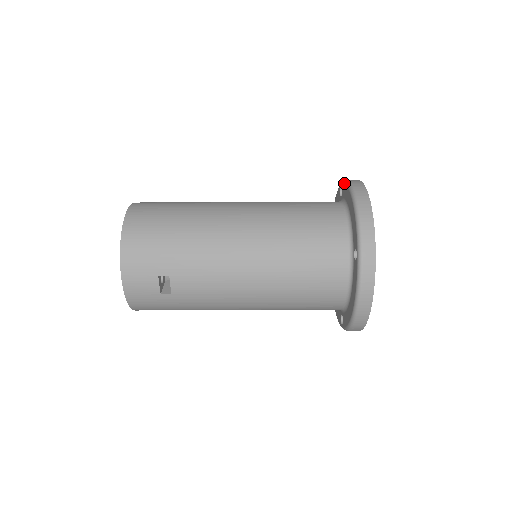
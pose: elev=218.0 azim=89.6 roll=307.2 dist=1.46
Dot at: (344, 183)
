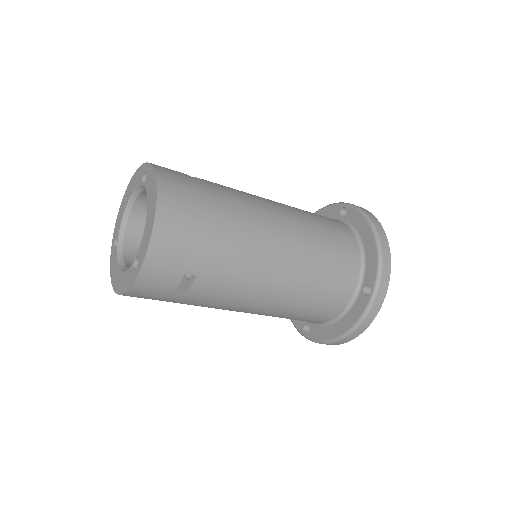
Dot at: (356, 209)
